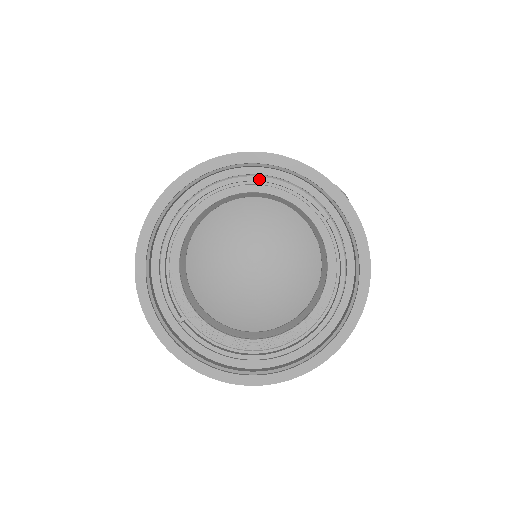
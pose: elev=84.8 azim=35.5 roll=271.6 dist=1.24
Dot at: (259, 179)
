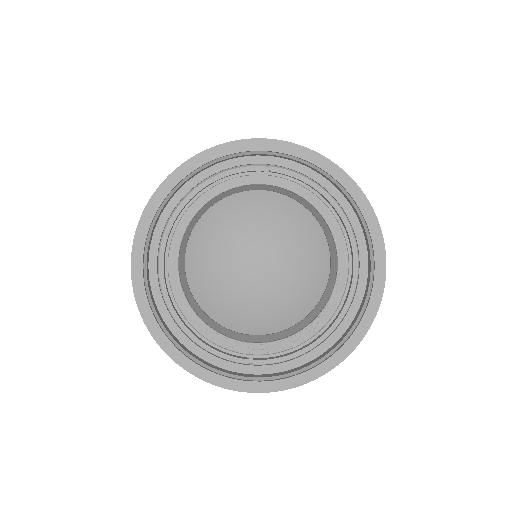
Dot at: (189, 198)
